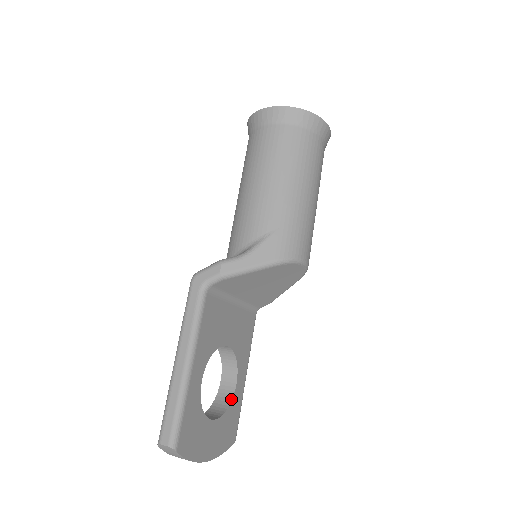
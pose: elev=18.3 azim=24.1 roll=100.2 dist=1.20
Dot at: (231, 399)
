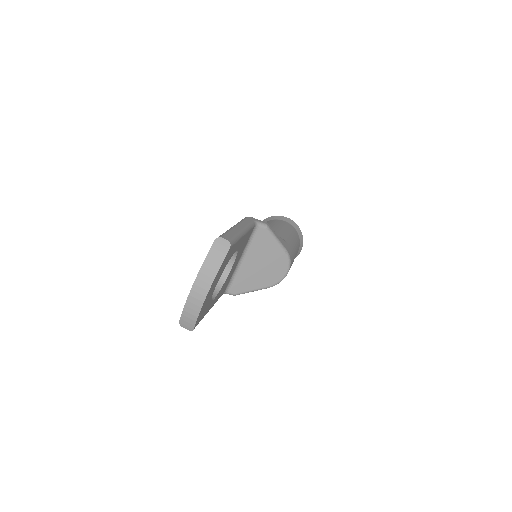
Dot at: (211, 300)
